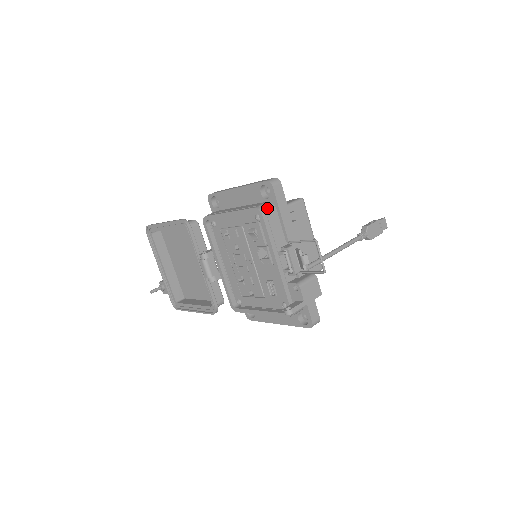
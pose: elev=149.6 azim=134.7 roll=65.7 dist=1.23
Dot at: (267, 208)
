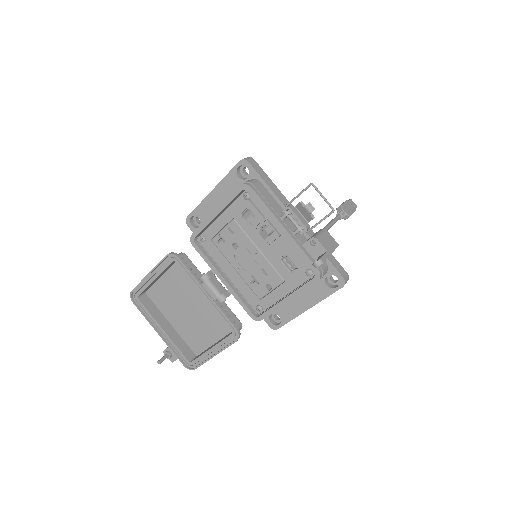
Dot at: (252, 182)
